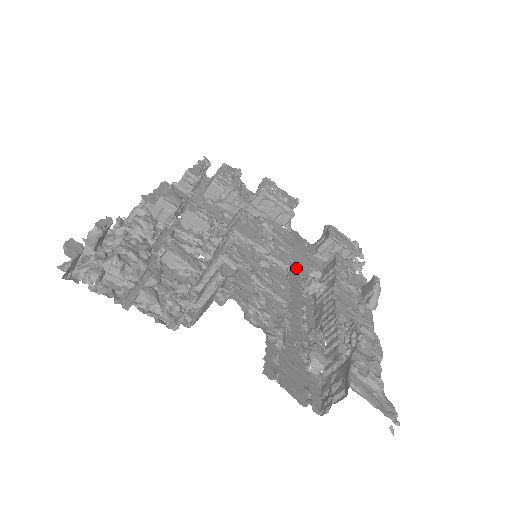
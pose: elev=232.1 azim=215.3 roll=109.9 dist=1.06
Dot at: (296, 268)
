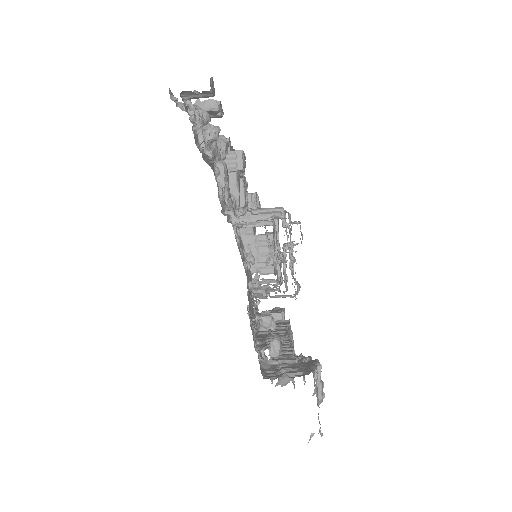
Dot at: (249, 305)
